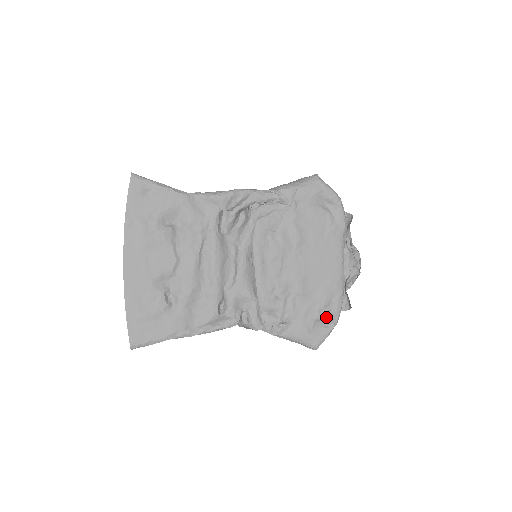
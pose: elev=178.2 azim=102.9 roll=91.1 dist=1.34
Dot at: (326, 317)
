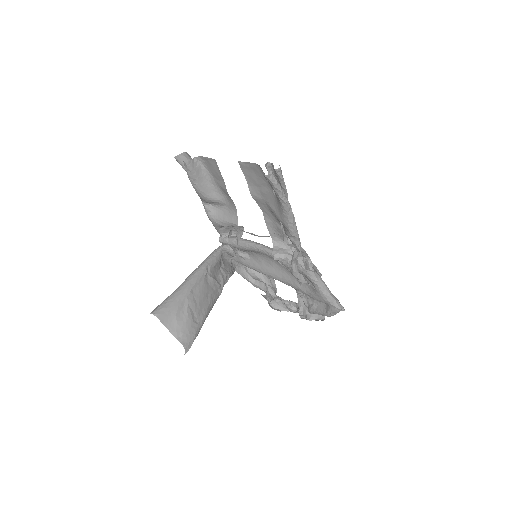
Dot at: (323, 306)
